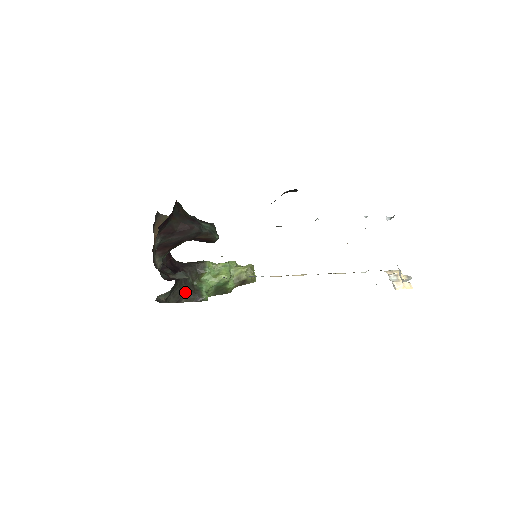
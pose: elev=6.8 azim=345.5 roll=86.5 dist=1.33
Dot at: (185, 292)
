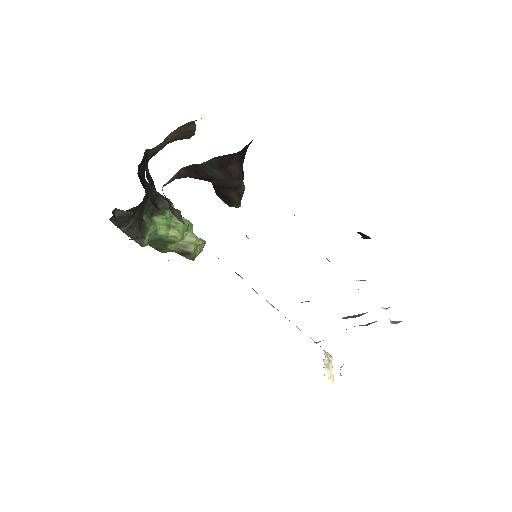
Dot at: (133, 221)
